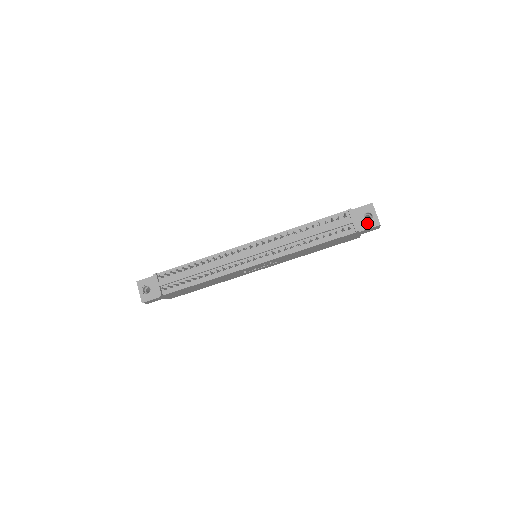
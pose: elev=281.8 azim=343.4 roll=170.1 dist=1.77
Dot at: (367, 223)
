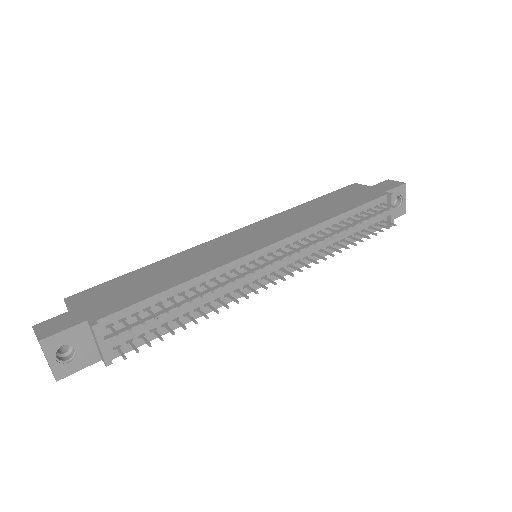
Dot at: (395, 211)
